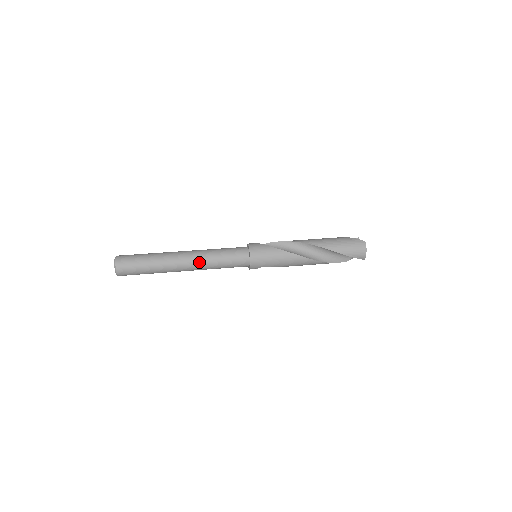
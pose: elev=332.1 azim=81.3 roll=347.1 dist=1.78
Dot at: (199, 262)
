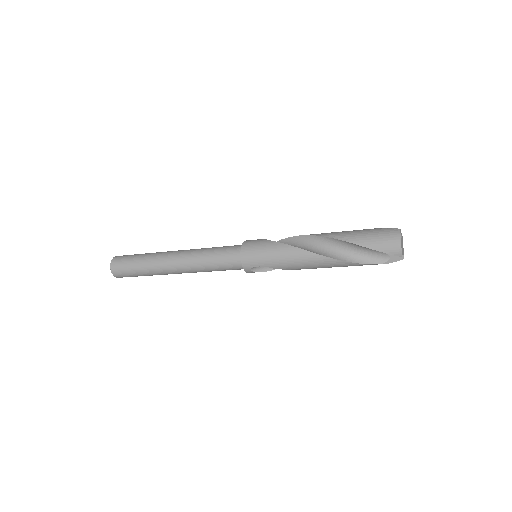
Dot at: (187, 259)
